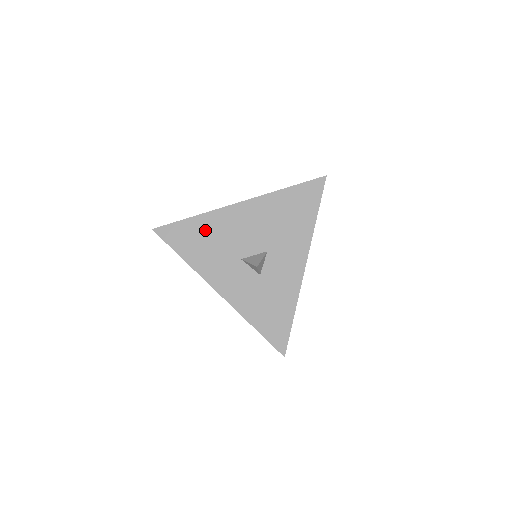
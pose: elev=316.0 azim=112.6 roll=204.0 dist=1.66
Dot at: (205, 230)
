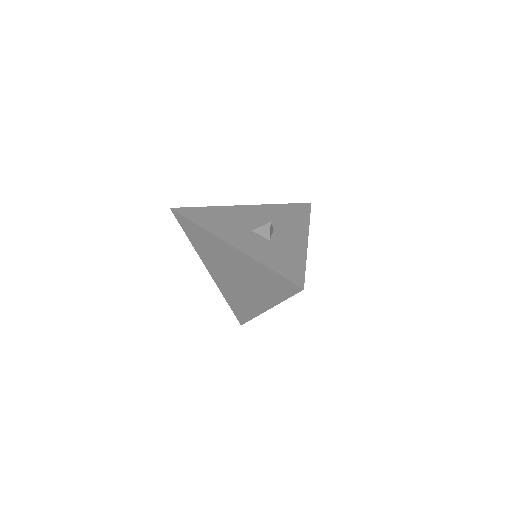
Dot at: (218, 214)
